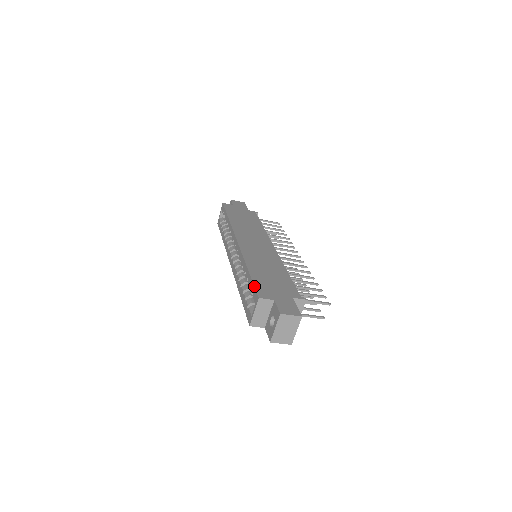
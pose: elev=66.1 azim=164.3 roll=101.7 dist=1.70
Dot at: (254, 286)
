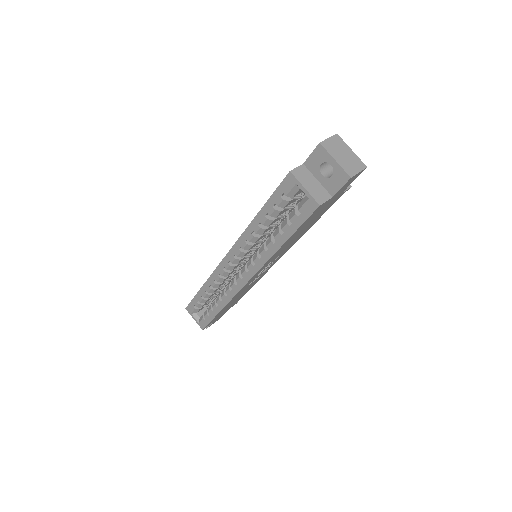
Dot at: (276, 189)
